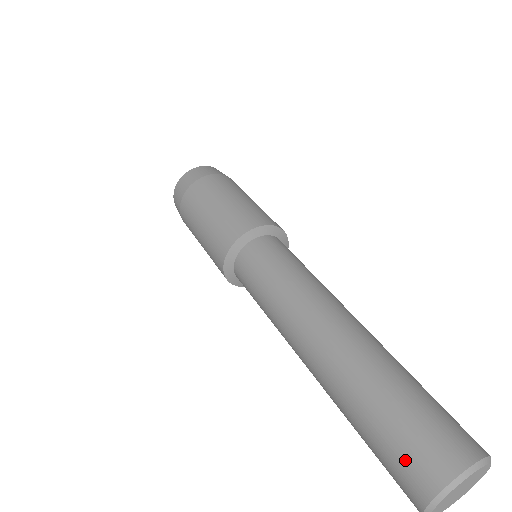
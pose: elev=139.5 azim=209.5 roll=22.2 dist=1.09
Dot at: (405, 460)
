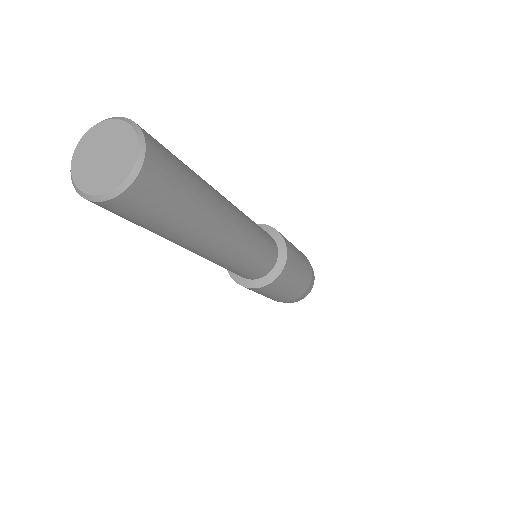
Dot at: occluded
